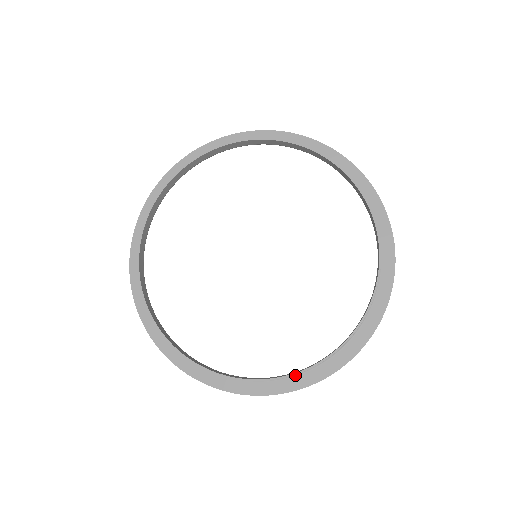
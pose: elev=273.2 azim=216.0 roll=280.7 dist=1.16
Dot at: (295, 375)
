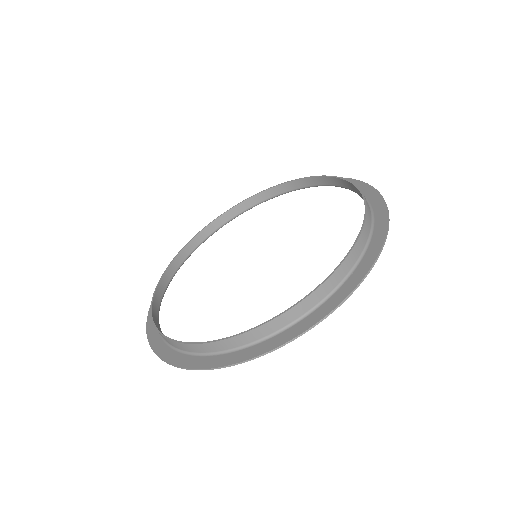
Dot at: (314, 309)
